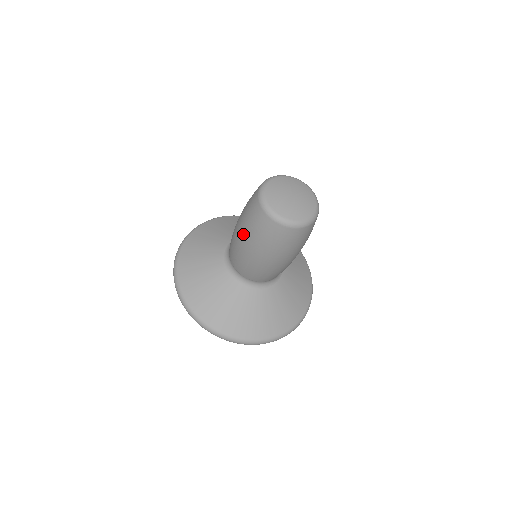
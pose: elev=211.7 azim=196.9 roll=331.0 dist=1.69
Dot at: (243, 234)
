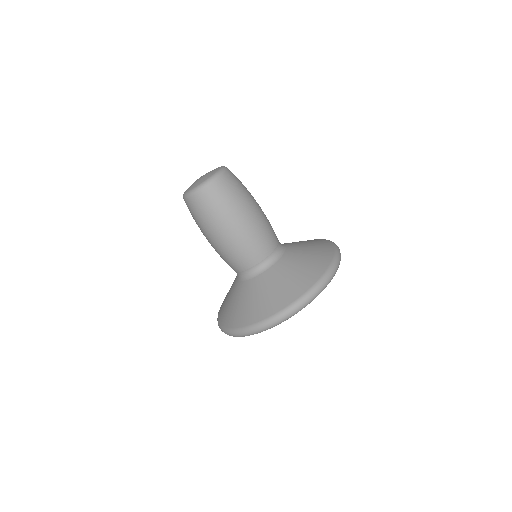
Dot at: (205, 233)
